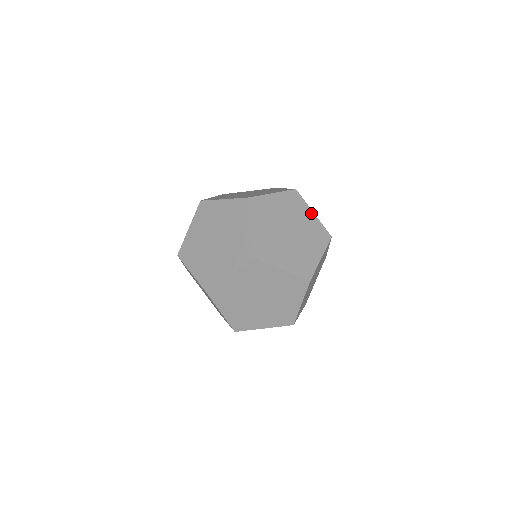
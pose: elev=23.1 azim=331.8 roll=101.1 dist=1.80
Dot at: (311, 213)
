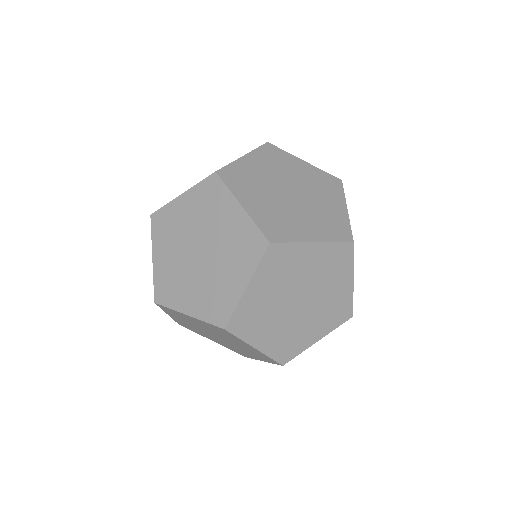
Dot at: (310, 247)
